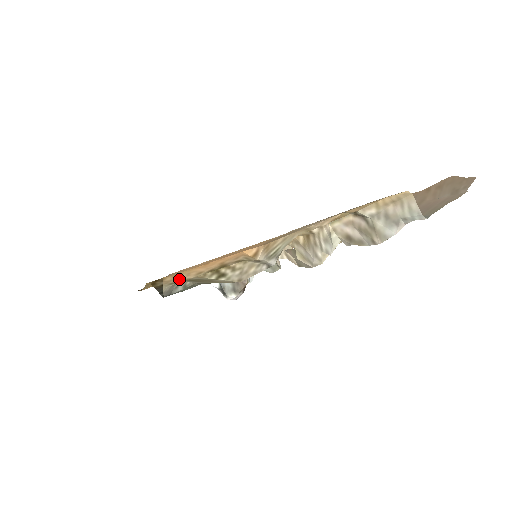
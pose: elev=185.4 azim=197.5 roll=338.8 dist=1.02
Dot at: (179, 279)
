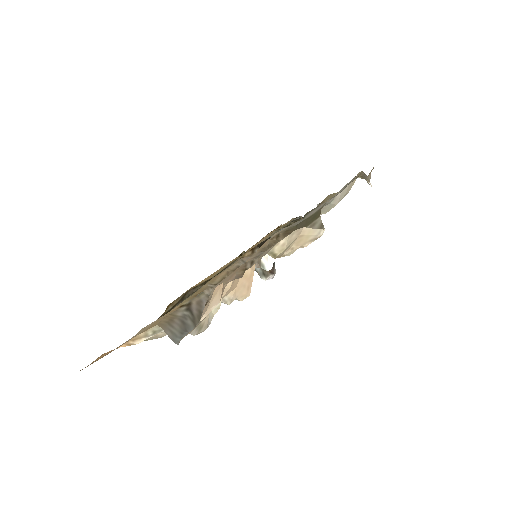
Dot at: occluded
